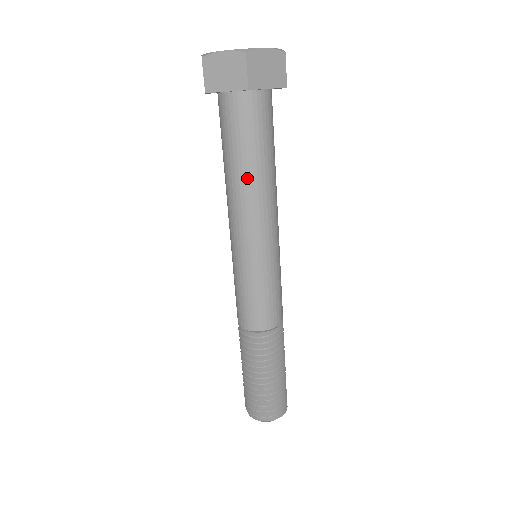
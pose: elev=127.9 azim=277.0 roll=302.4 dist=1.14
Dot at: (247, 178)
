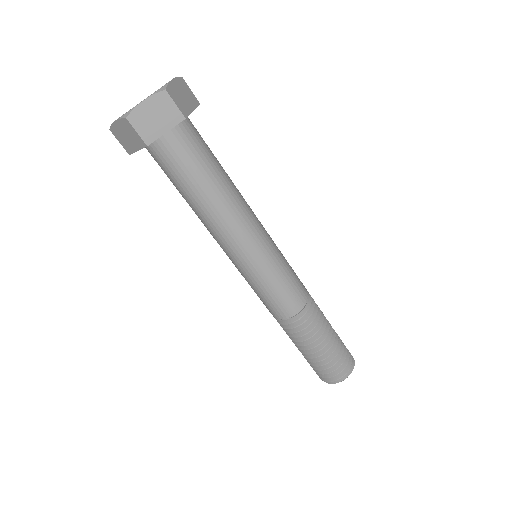
Dot at: (220, 194)
